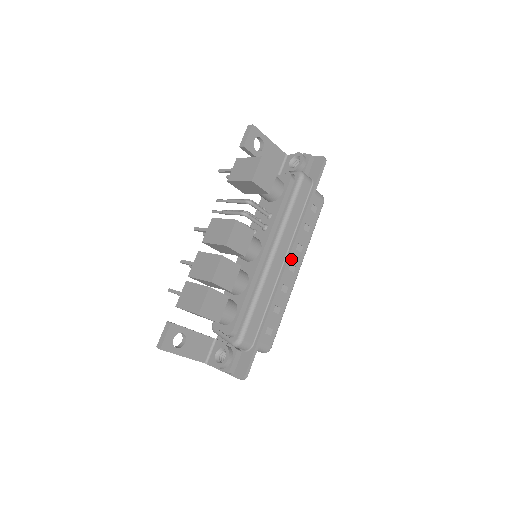
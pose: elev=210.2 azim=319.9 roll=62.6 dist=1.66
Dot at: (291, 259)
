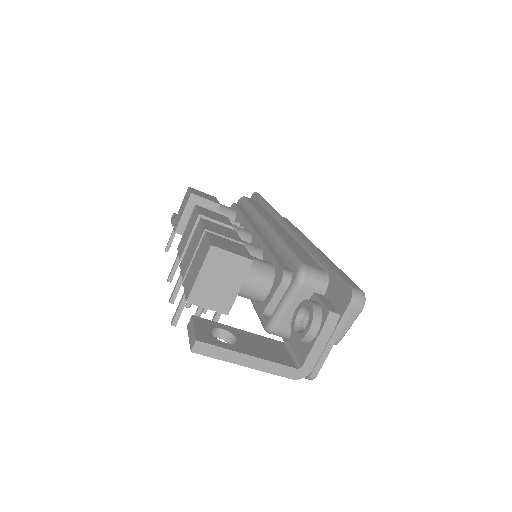
Dot at: occluded
